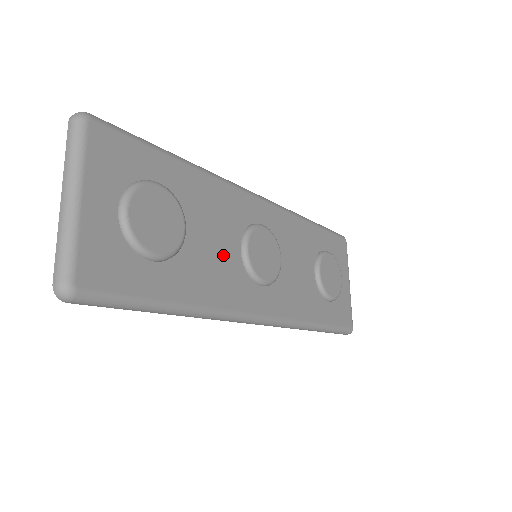
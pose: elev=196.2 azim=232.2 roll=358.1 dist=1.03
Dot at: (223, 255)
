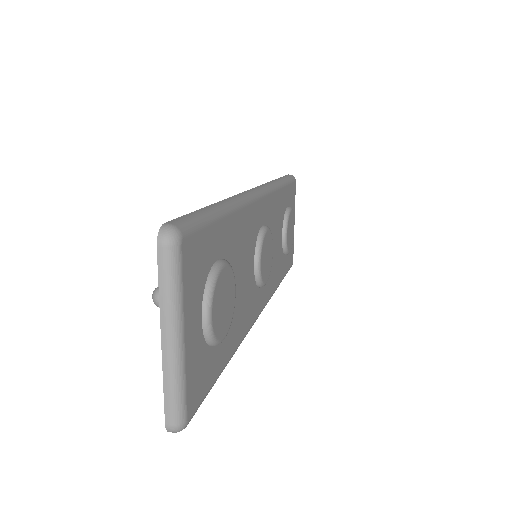
Dot at: (247, 284)
